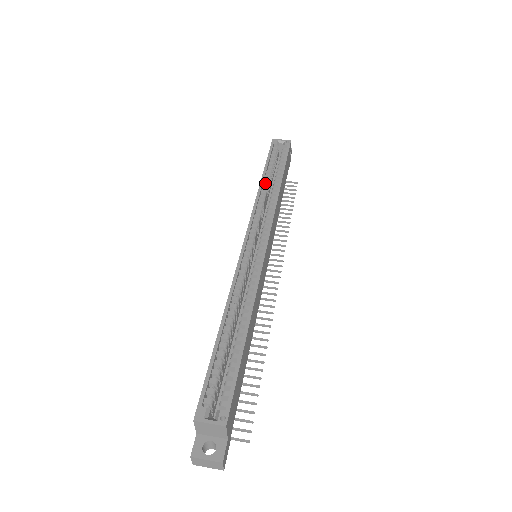
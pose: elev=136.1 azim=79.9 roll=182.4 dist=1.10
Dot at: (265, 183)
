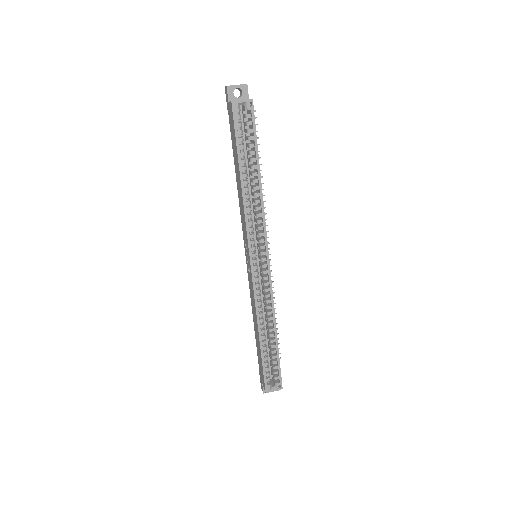
Dot at: (245, 183)
